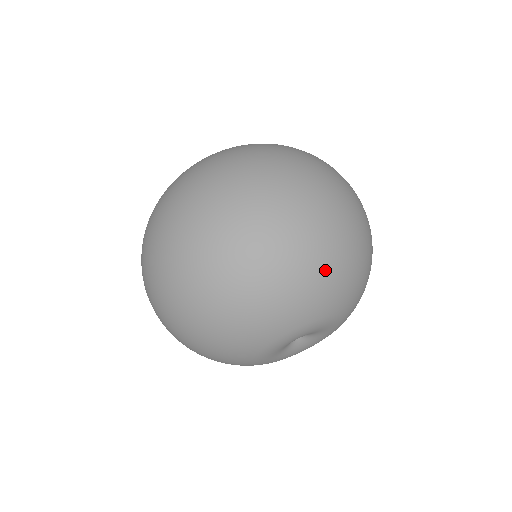
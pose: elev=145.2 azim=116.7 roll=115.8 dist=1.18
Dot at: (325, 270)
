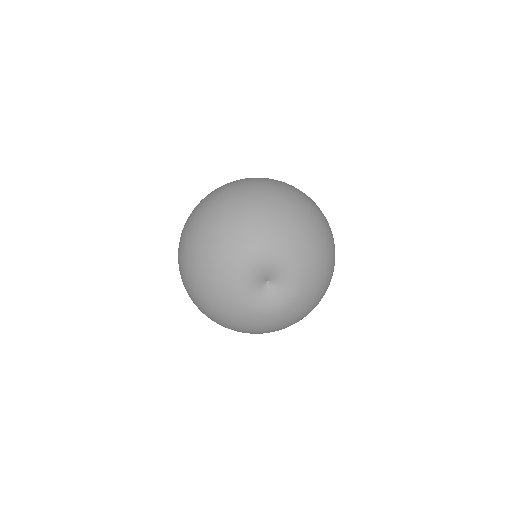
Dot at: (276, 213)
